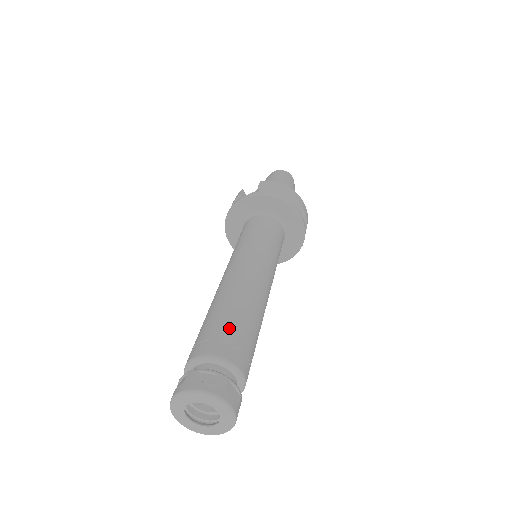
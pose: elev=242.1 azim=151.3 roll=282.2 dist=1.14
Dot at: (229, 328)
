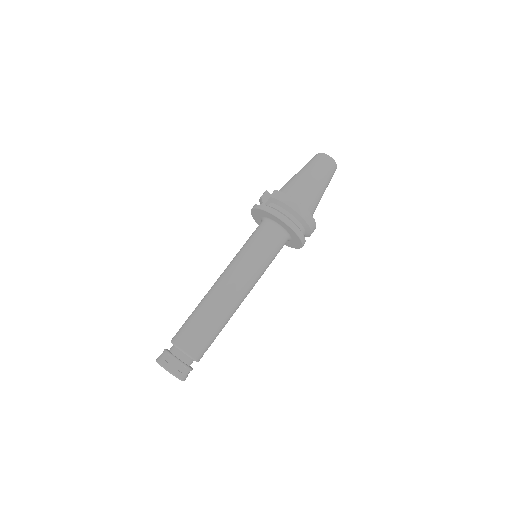
Dot at: (193, 329)
